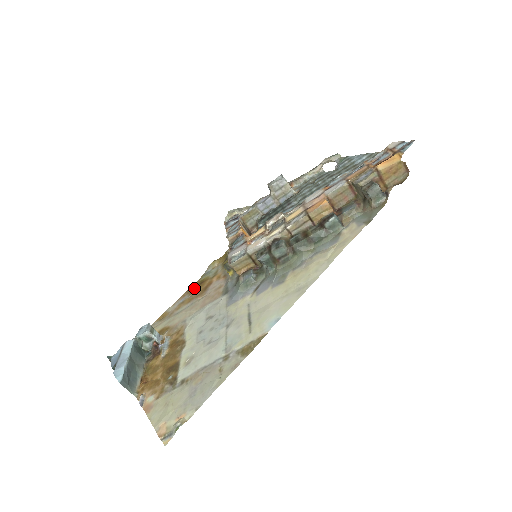
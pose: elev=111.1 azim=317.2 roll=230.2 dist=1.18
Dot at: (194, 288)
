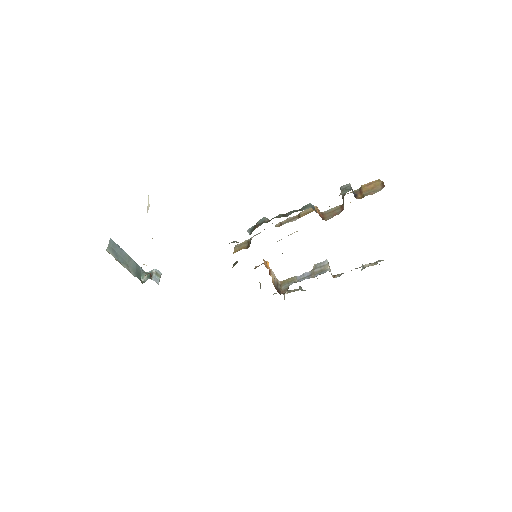
Dot at: occluded
